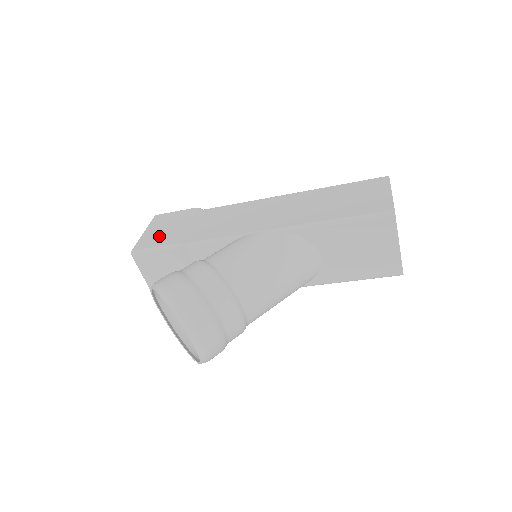
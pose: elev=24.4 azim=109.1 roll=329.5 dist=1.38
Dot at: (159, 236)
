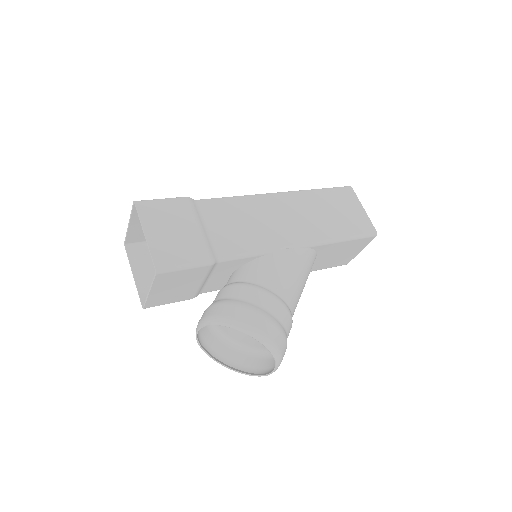
Dot at: (177, 245)
